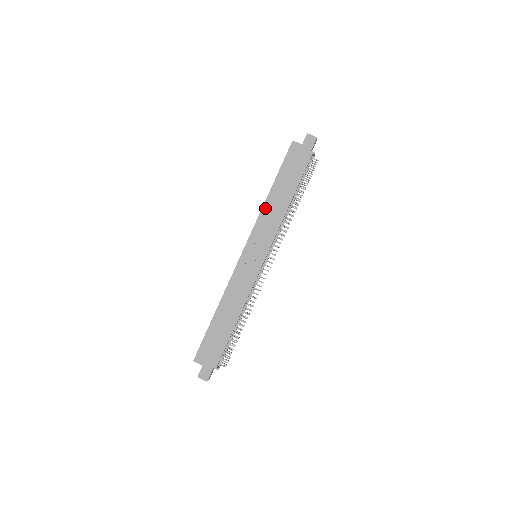
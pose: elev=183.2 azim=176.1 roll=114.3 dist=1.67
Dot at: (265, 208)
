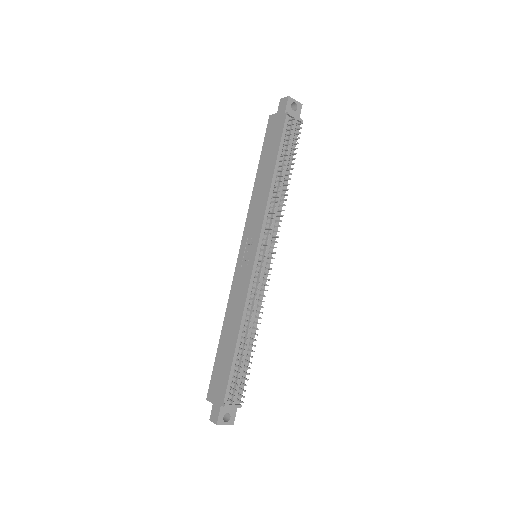
Dot at: (253, 198)
